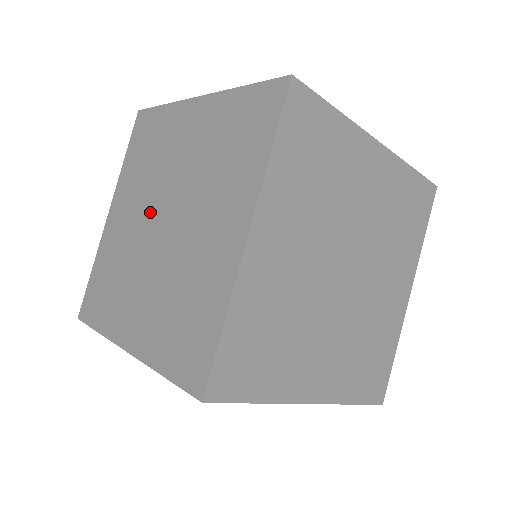
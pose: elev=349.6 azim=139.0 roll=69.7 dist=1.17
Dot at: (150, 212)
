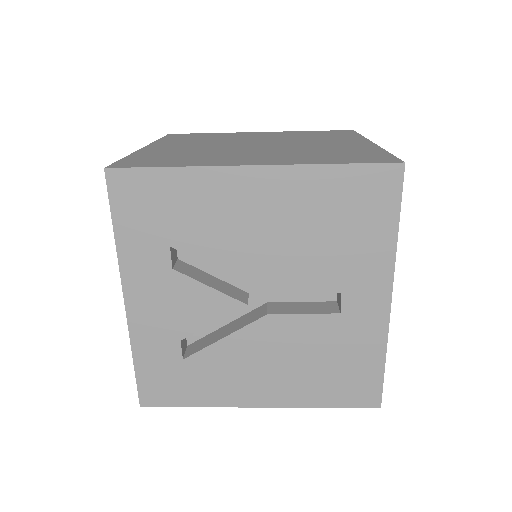
Dot at: (232, 144)
